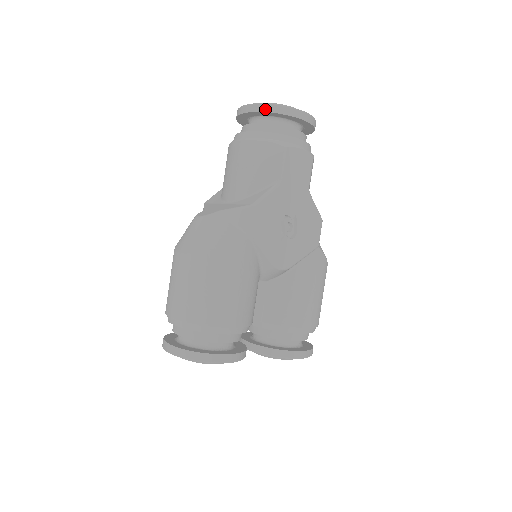
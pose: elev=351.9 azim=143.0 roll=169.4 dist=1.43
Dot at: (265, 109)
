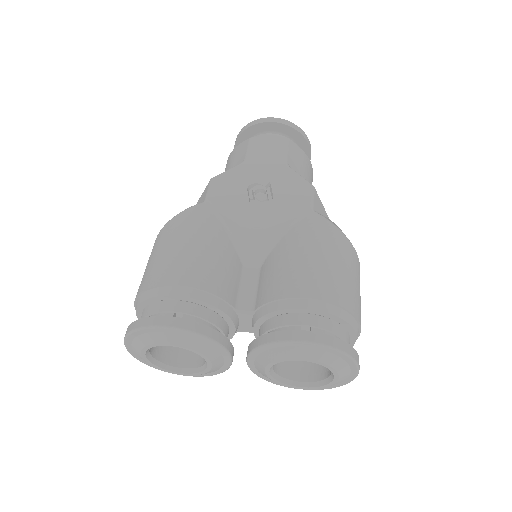
Dot at: (240, 133)
